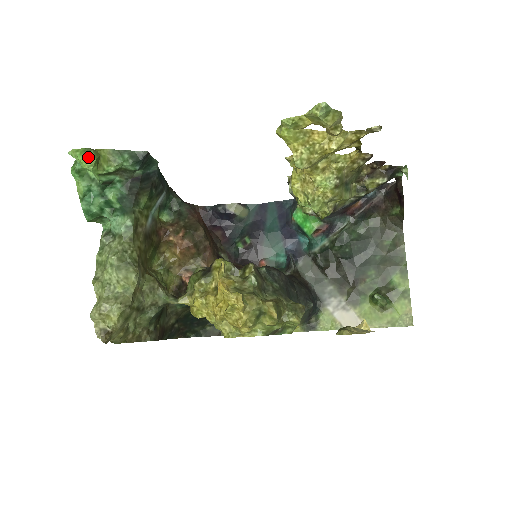
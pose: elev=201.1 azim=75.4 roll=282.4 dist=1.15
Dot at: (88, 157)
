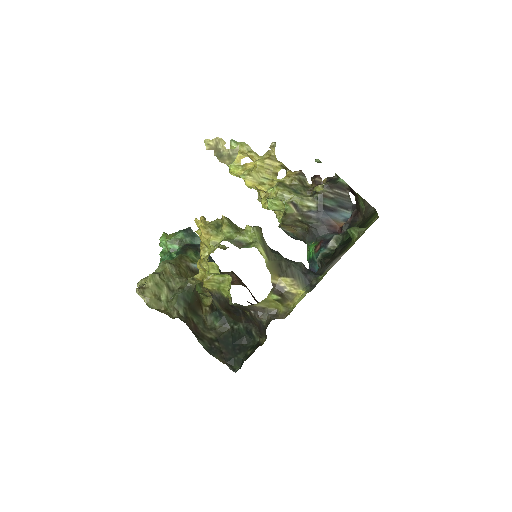
Dot at: (162, 234)
